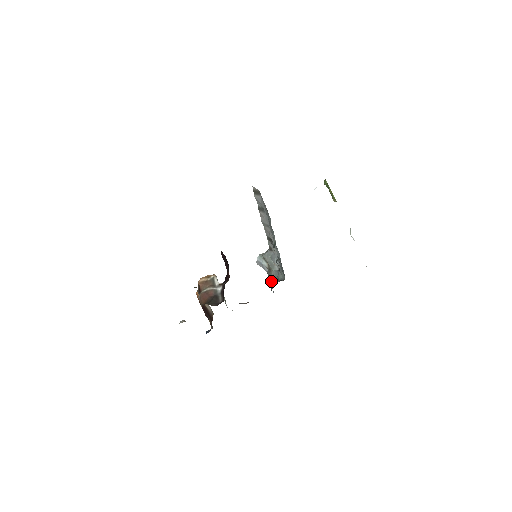
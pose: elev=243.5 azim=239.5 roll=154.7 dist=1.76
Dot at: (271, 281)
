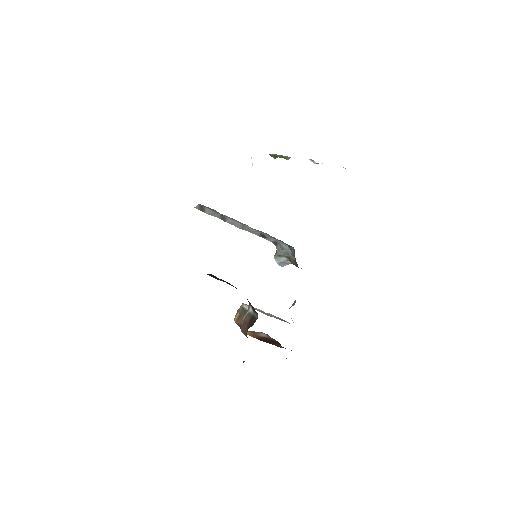
Dot at: (295, 265)
